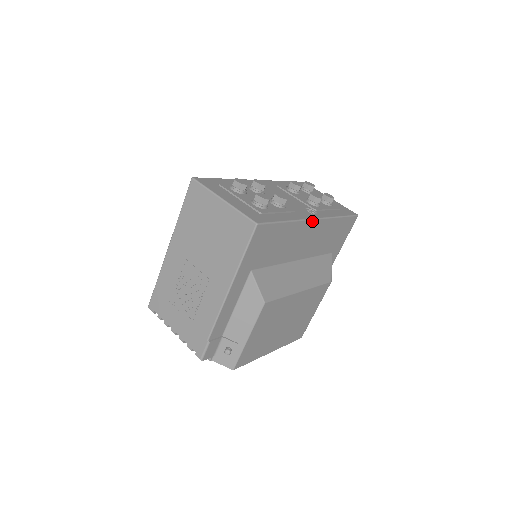
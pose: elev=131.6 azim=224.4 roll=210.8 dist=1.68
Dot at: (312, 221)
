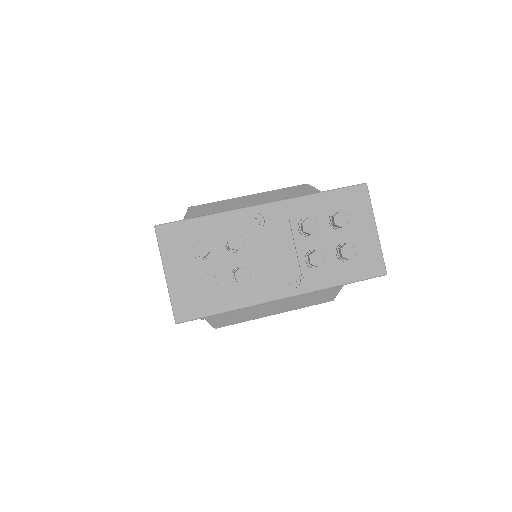
Dot at: (277, 300)
